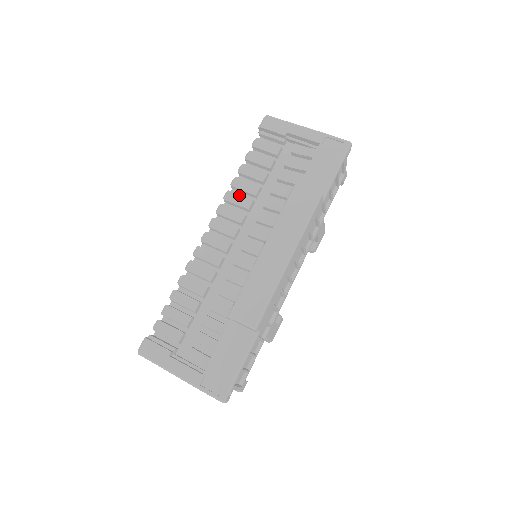
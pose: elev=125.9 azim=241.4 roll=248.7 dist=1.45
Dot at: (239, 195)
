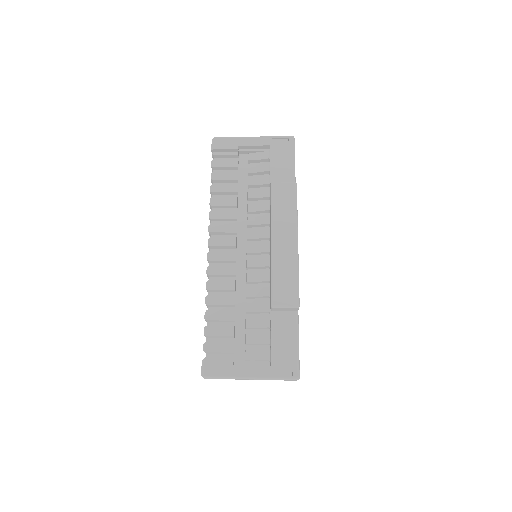
Dot at: (222, 210)
